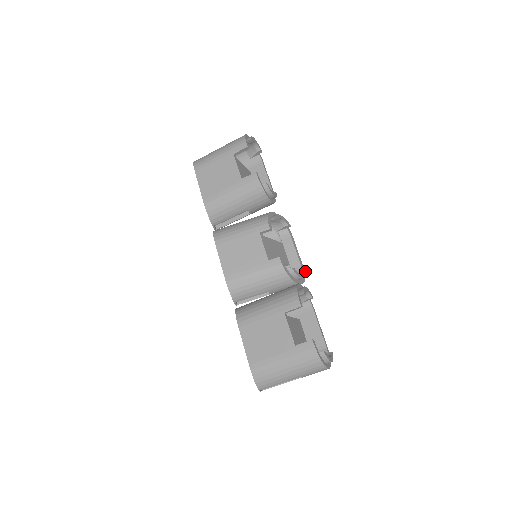
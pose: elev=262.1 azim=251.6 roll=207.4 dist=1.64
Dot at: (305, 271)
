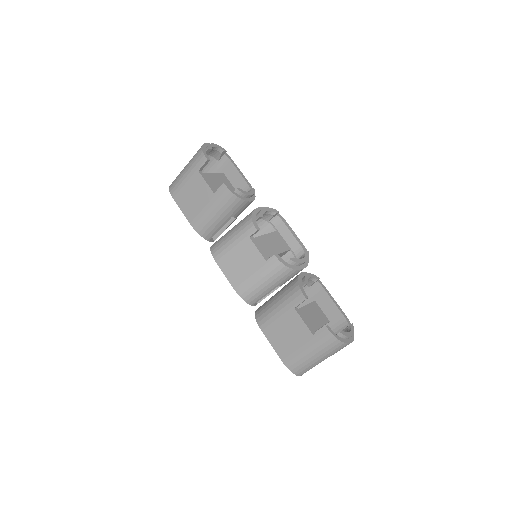
Dot at: (306, 252)
